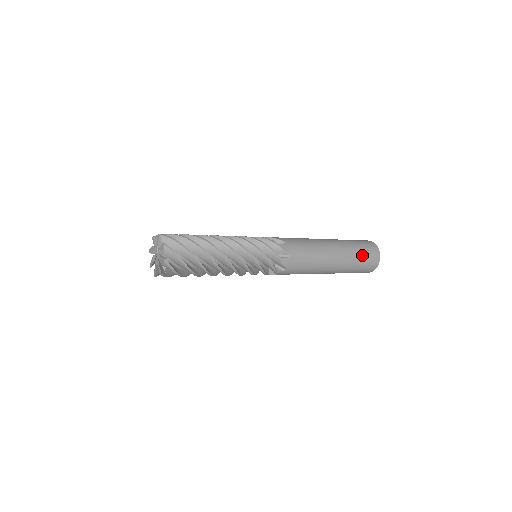
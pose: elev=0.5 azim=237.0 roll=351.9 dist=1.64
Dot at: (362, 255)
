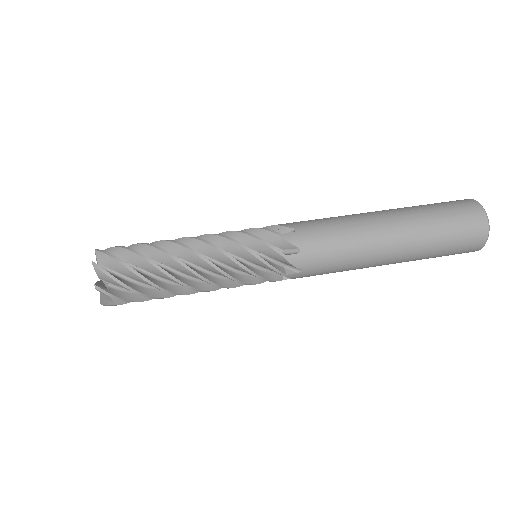
Dot at: (447, 247)
